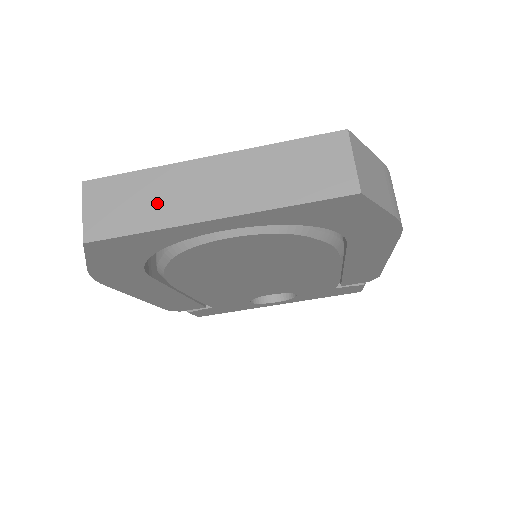
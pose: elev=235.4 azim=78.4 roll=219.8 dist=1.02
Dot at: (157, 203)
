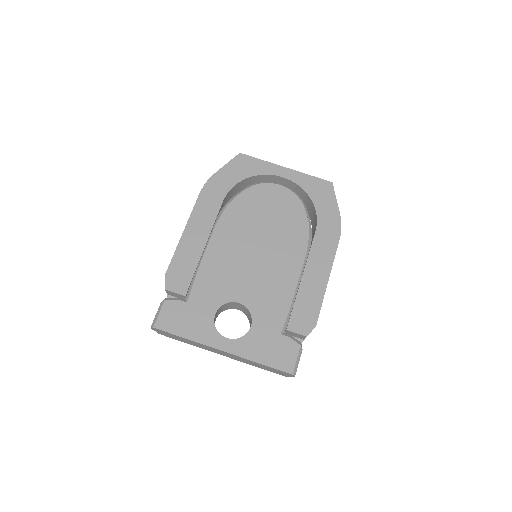
Dot at: occluded
